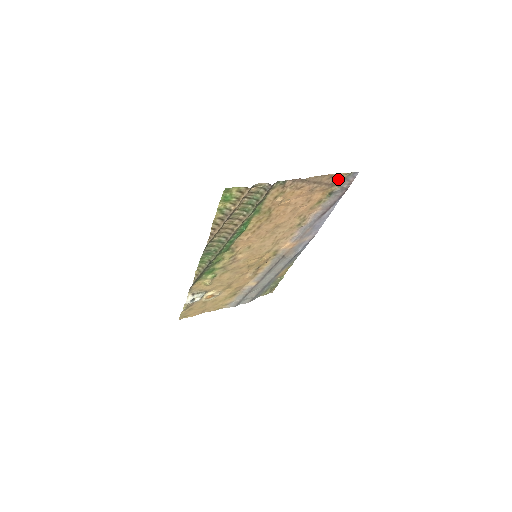
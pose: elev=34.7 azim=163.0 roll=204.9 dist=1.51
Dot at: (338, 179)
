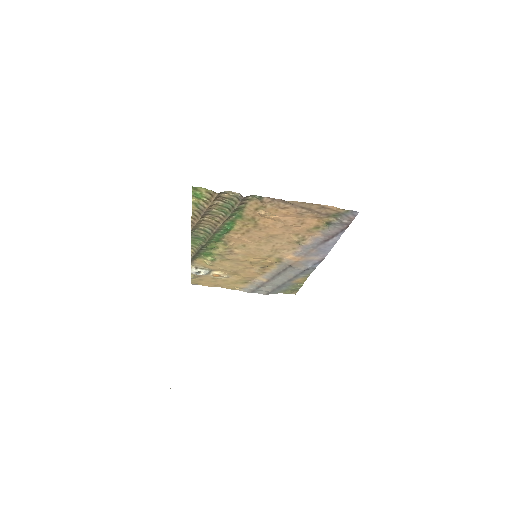
Dot at: (334, 212)
